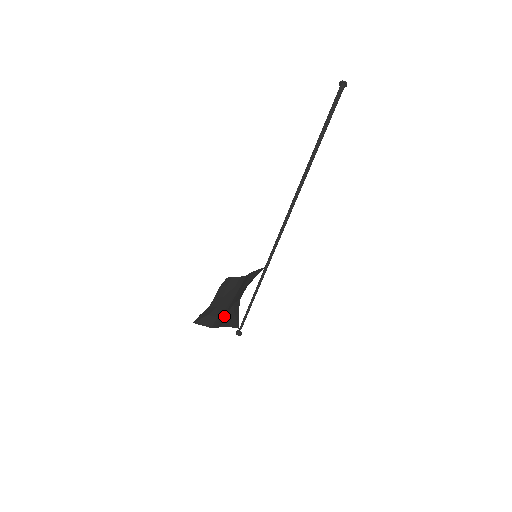
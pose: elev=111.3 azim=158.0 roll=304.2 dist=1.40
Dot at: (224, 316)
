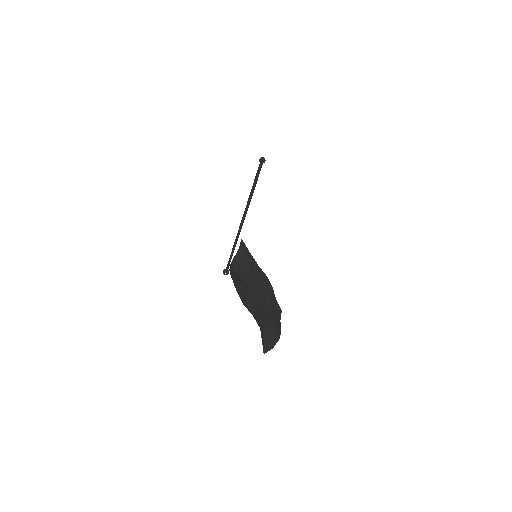
Dot at: (253, 304)
